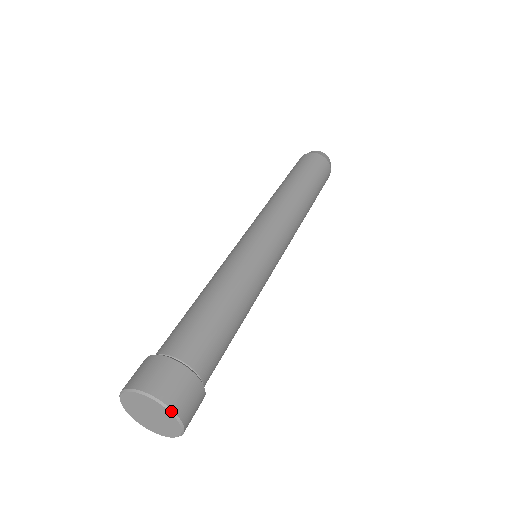
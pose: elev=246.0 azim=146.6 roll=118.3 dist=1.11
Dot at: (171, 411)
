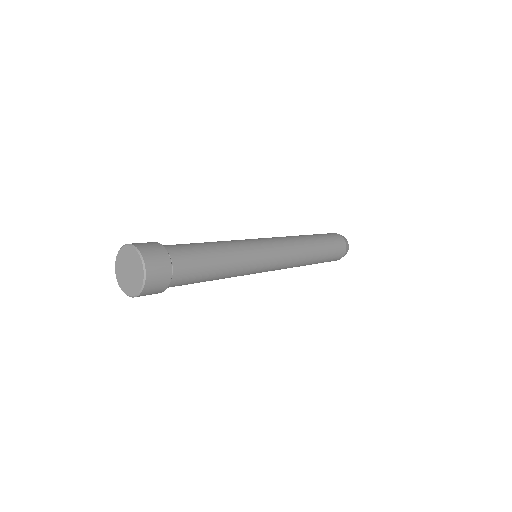
Dot at: (143, 261)
